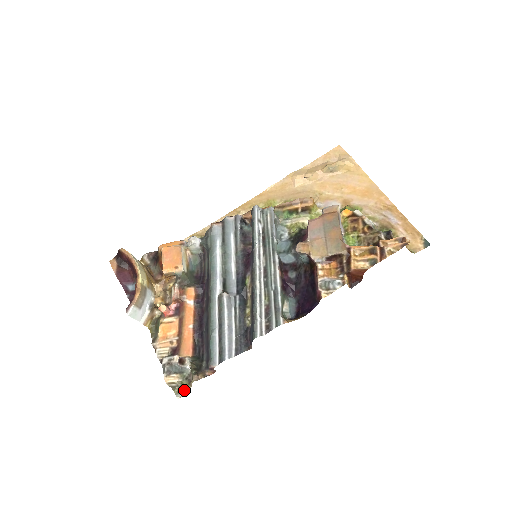
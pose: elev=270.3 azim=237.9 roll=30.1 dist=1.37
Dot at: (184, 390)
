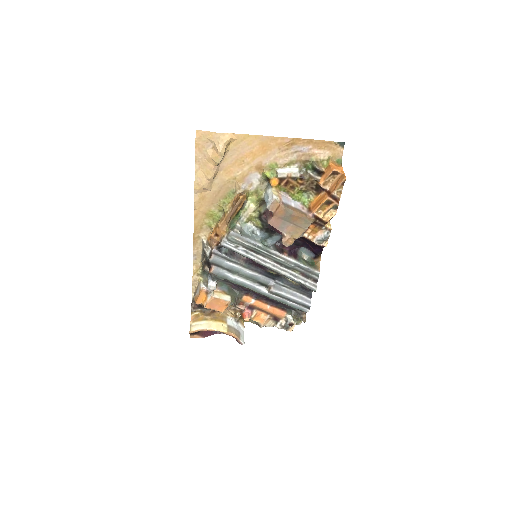
Dot at: occluded
